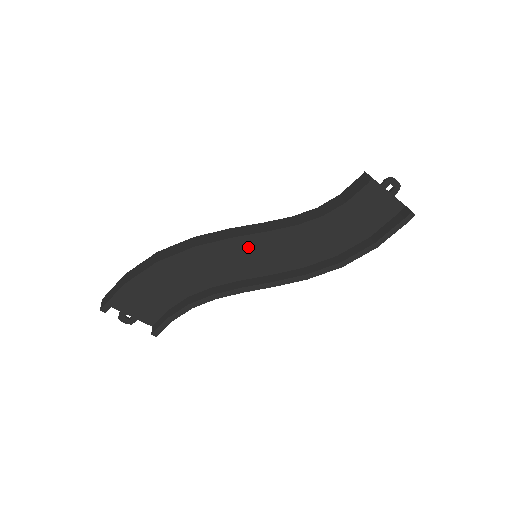
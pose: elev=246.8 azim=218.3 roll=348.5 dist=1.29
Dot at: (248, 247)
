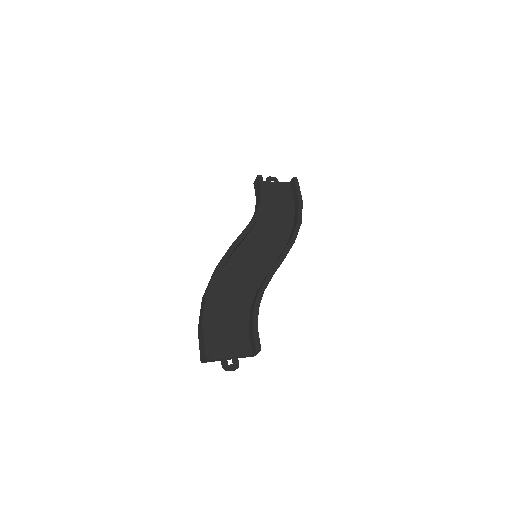
Dot at: (246, 254)
